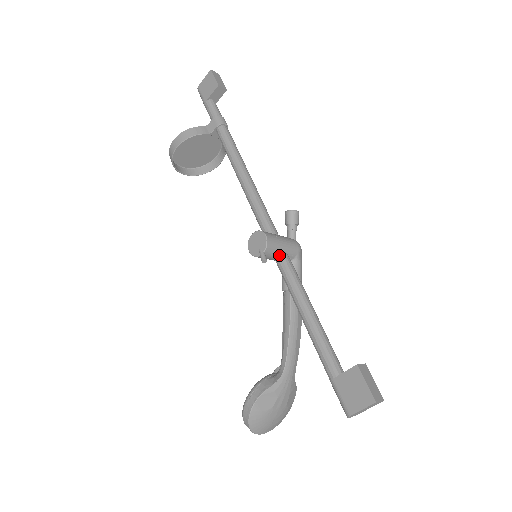
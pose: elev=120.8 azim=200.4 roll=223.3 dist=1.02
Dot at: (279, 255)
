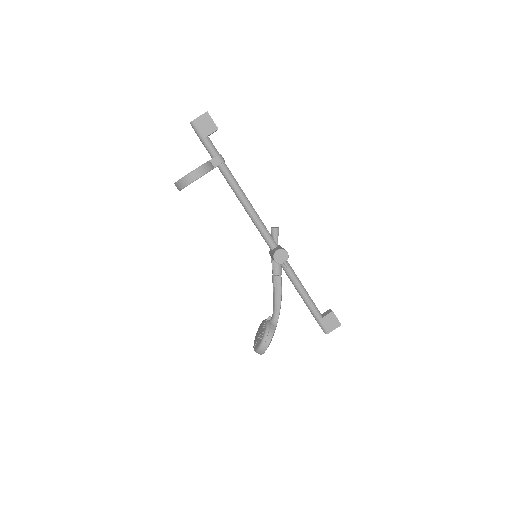
Dot at: occluded
